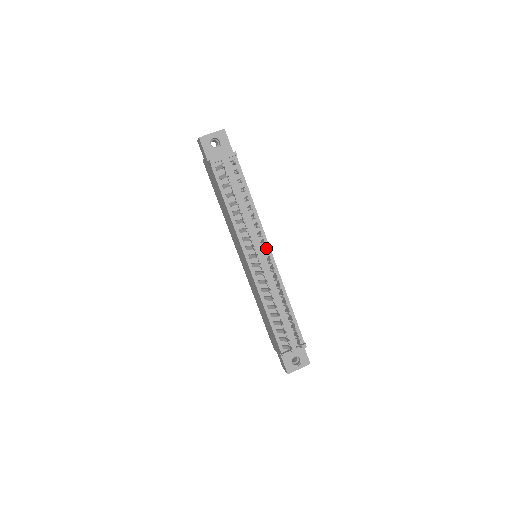
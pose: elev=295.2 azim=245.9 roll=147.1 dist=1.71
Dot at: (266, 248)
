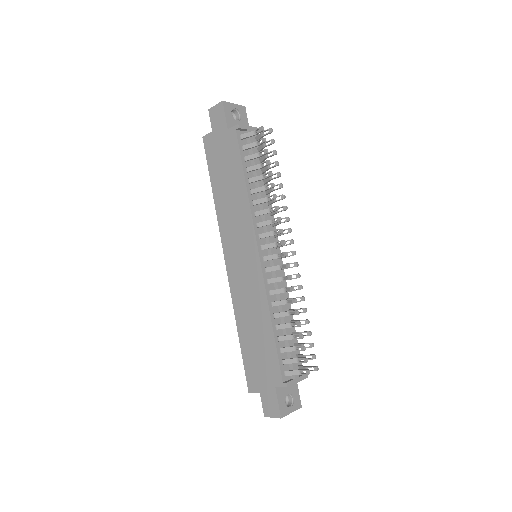
Dot at: (278, 243)
